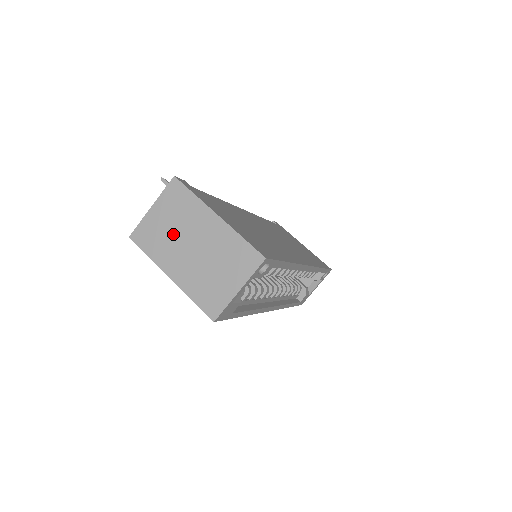
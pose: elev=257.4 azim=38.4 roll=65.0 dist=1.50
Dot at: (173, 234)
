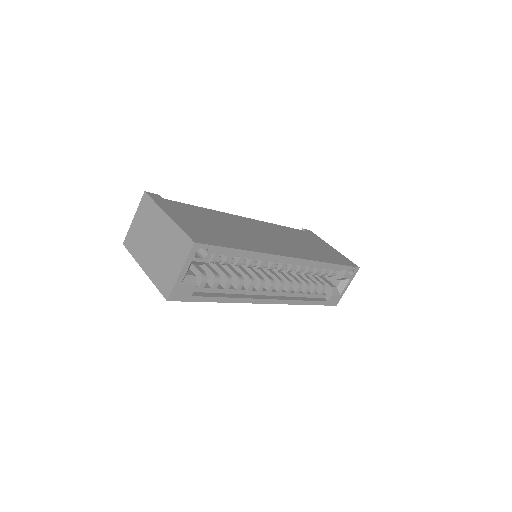
Dot at: (144, 236)
